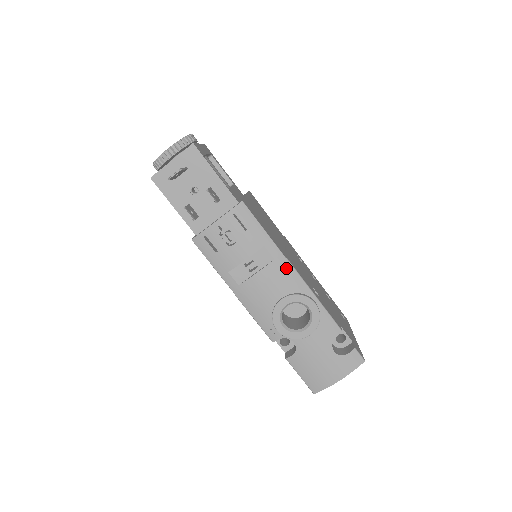
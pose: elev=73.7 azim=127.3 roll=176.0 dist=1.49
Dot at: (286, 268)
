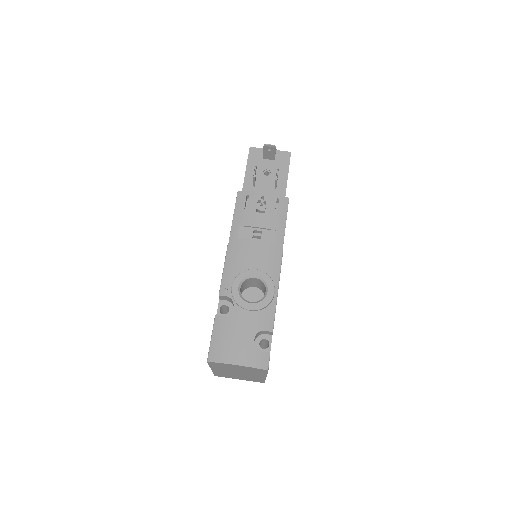
Dot at: (277, 256)
